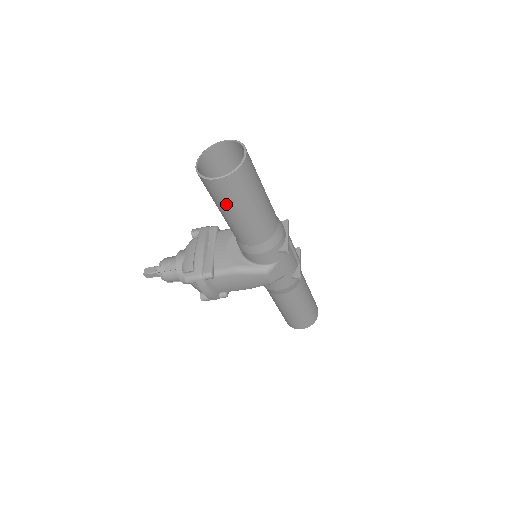
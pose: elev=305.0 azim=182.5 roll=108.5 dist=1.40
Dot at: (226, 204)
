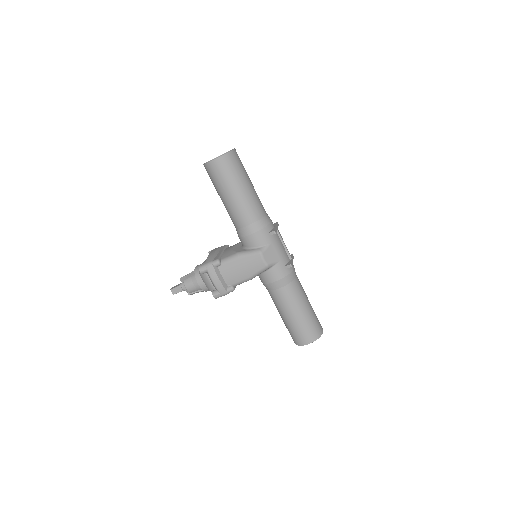
Dot at: (223, 183)
